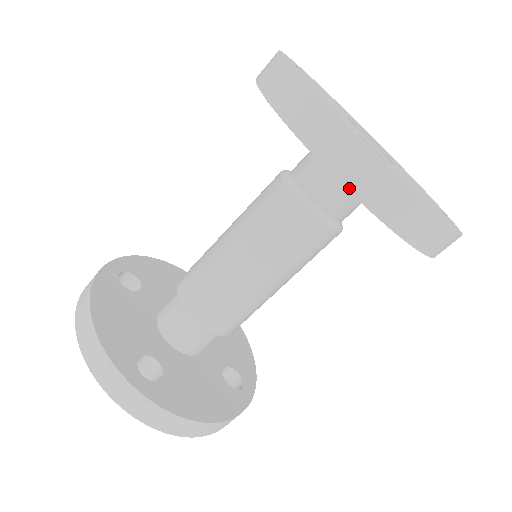
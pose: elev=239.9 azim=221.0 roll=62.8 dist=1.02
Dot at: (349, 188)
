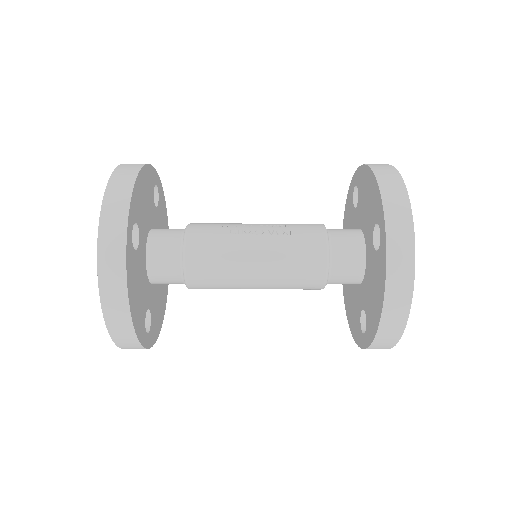
Dot at: occluded
